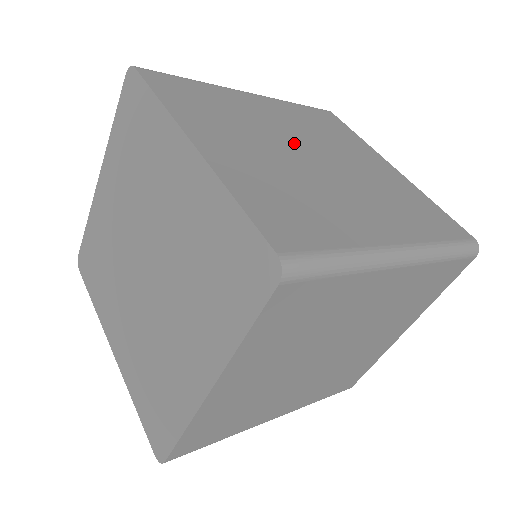
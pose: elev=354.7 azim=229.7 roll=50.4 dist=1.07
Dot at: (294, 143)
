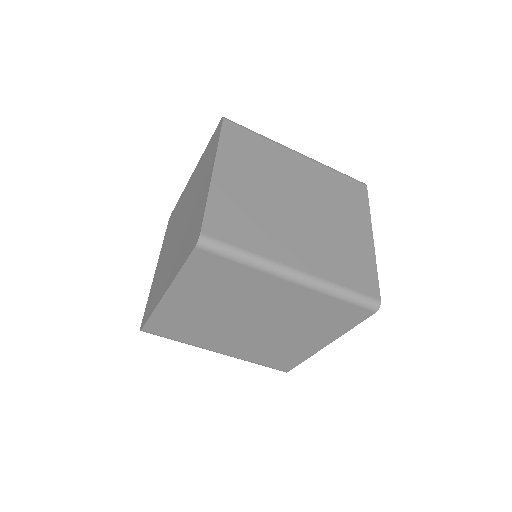
Dot at: occluded
